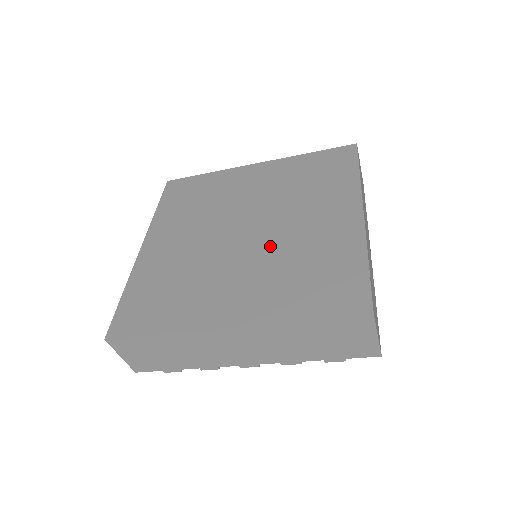
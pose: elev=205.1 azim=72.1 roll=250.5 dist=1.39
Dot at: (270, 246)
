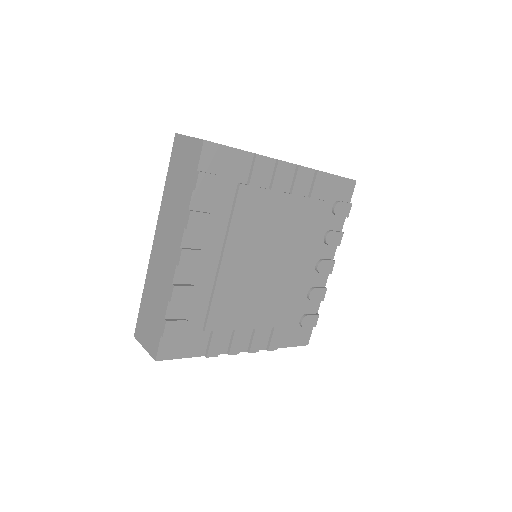
Dot at: occluded
